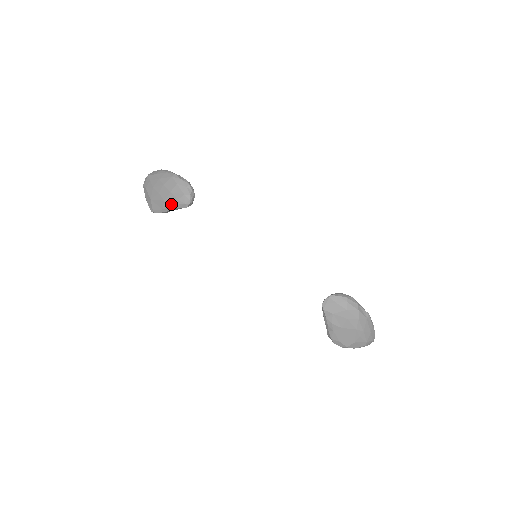
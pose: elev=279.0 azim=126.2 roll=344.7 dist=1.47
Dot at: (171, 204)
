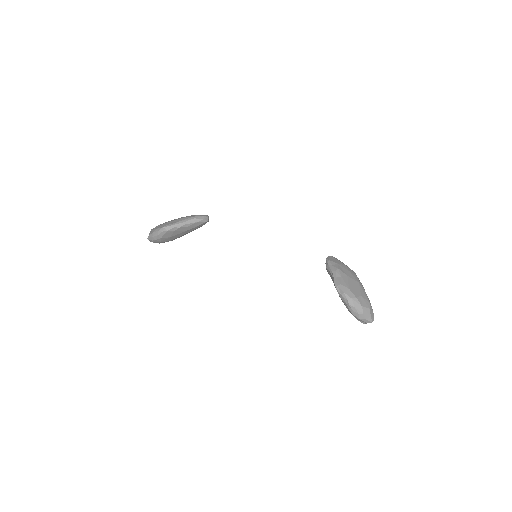
Dot at: (190, 217)
